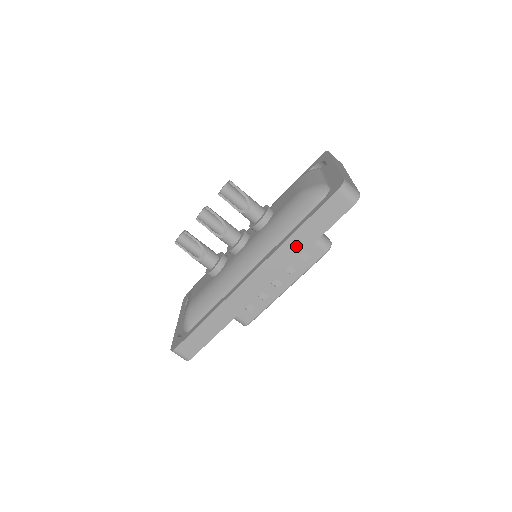
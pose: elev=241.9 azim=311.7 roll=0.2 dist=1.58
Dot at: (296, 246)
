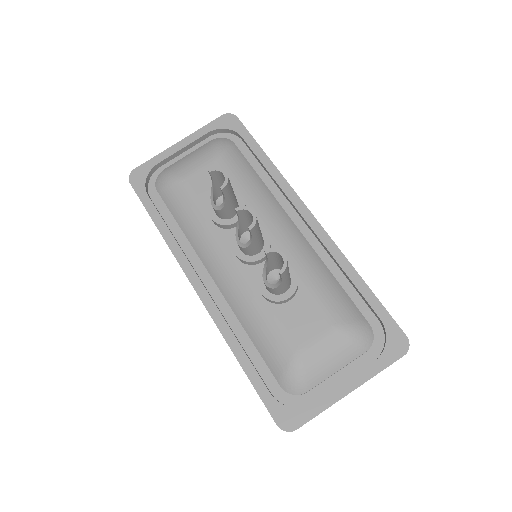
Dot at: occluded
